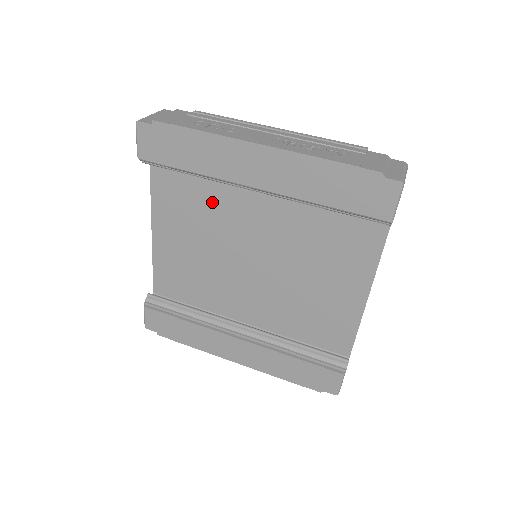
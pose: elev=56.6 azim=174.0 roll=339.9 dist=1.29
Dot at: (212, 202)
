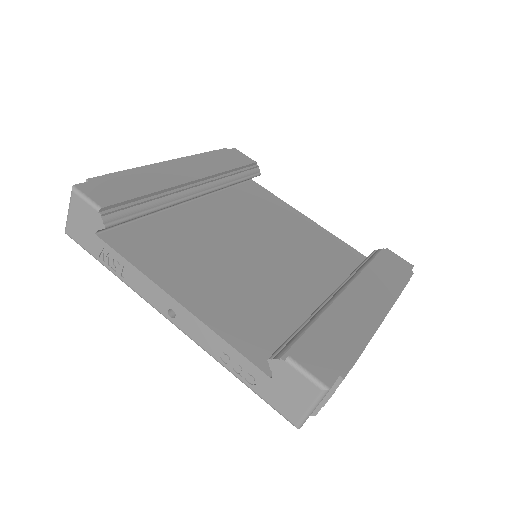
Dot at: (185, 236)
